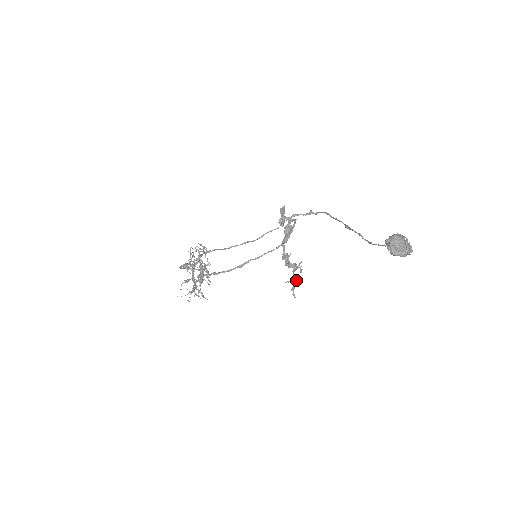
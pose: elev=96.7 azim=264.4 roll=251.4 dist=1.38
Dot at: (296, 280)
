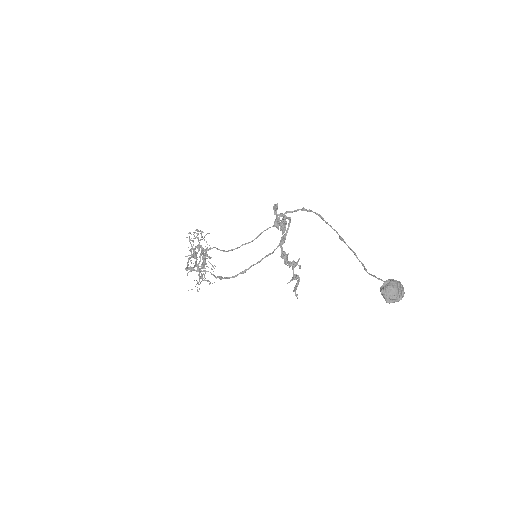
Dot at: (297, 282)
